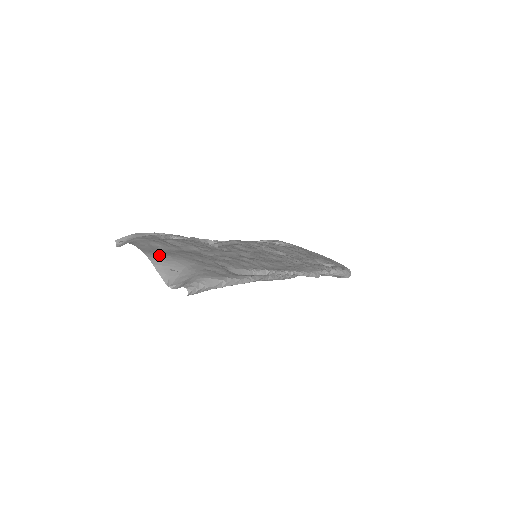
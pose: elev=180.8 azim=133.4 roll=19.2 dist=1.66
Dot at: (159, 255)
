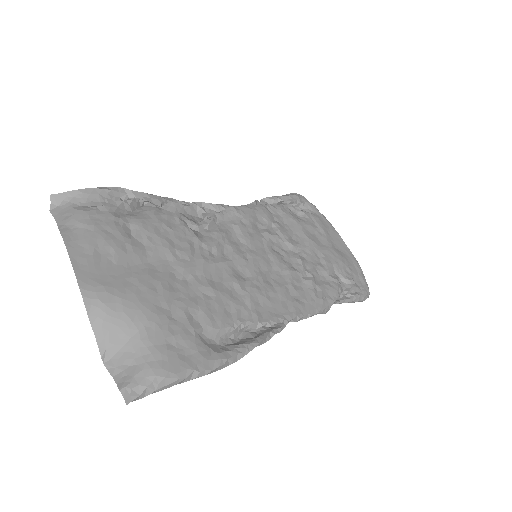
Dot at: (103, 294)
